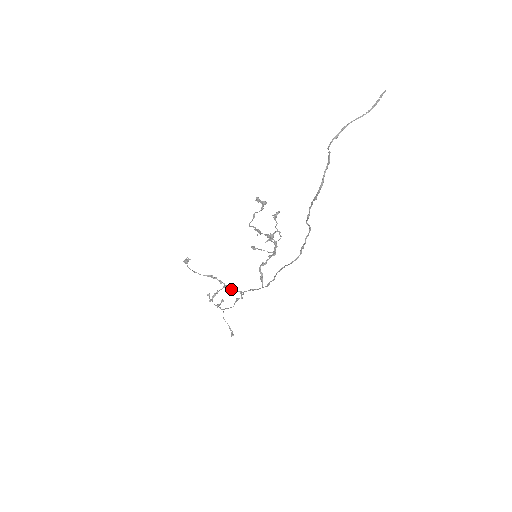
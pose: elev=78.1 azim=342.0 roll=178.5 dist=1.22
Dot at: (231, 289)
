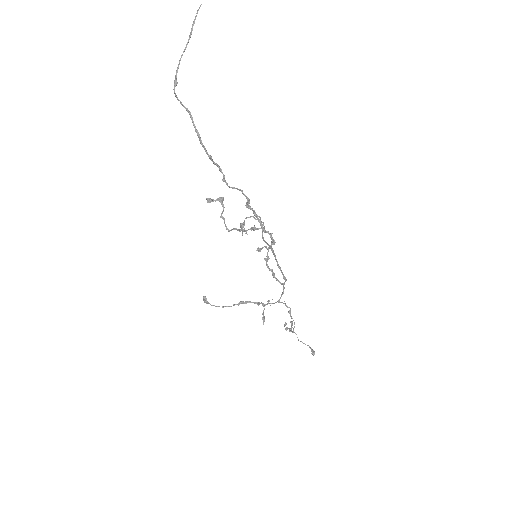
Dot at: occluded
